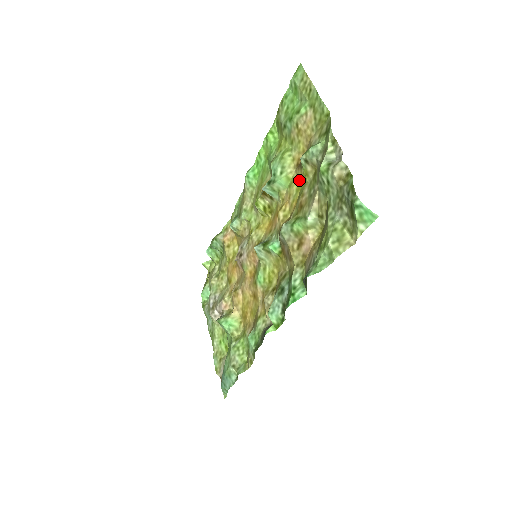
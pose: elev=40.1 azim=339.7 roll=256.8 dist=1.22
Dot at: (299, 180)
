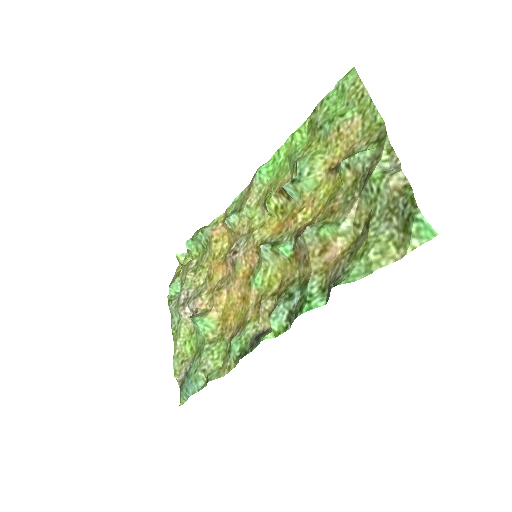
Dot at: (330, 185)
